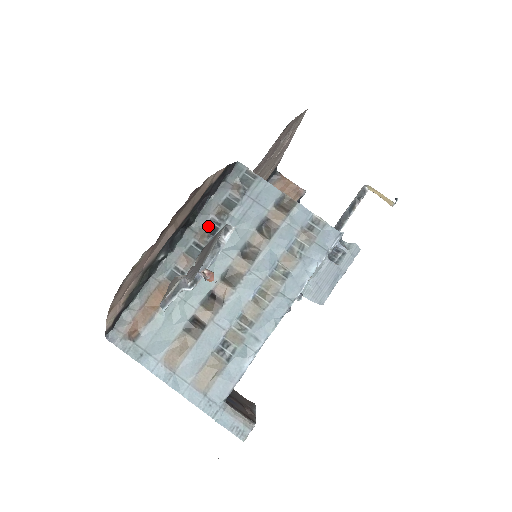
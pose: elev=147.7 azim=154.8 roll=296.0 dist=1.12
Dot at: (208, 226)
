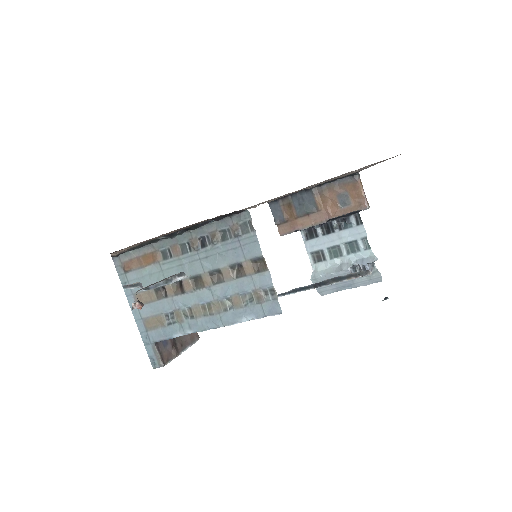
Dot at: (203, 239)
